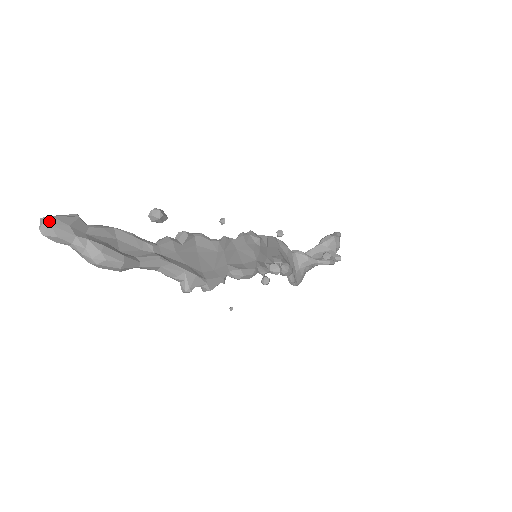
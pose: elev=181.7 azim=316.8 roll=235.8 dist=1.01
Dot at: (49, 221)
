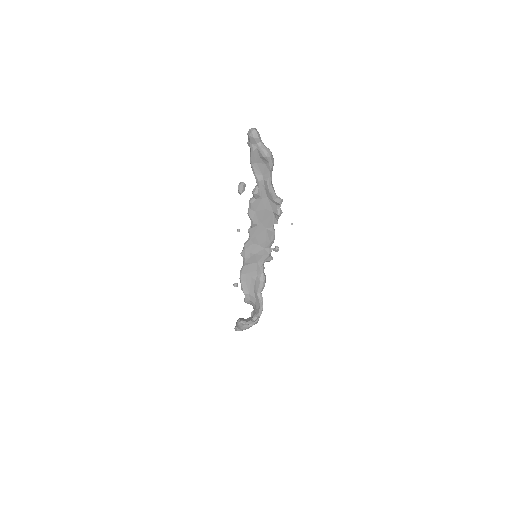
Dot at: (255, 129)
